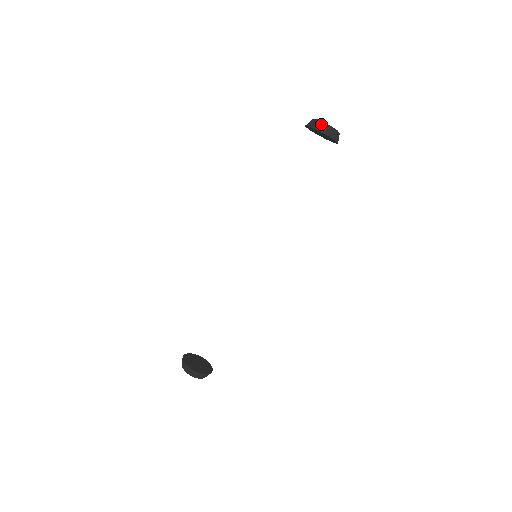
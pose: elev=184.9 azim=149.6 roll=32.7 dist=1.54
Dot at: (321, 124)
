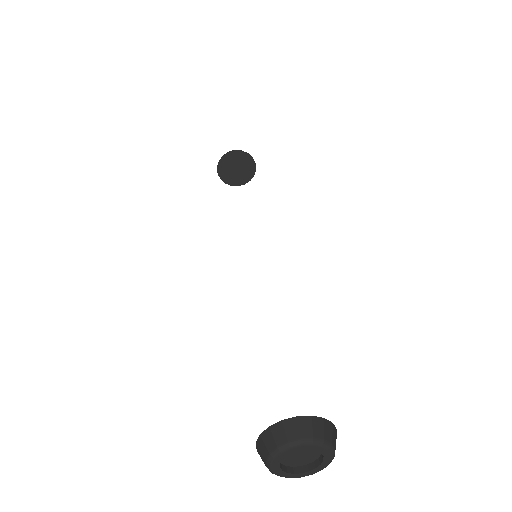
Dot at: occluded
